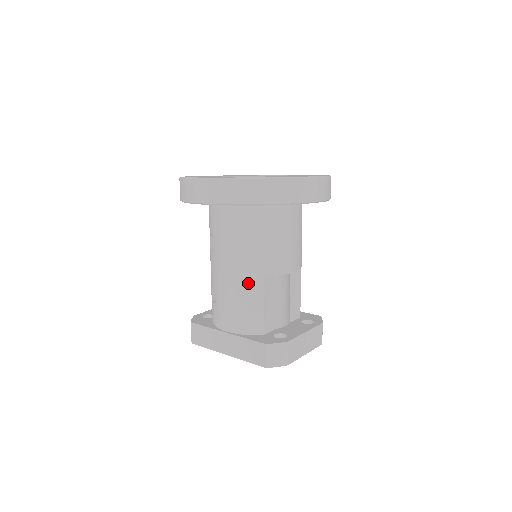
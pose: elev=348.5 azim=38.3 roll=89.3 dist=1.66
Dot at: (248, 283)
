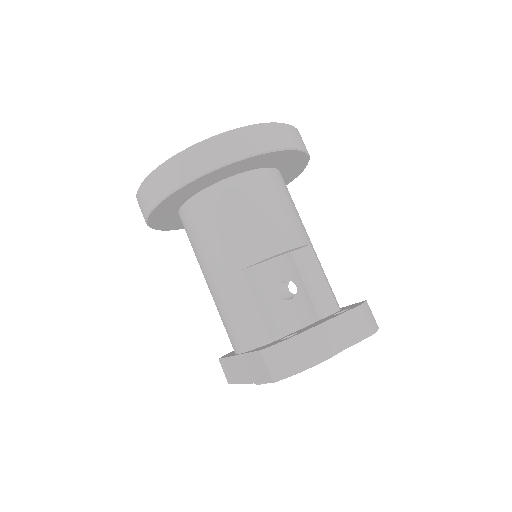
Dot at: (229, 285)
